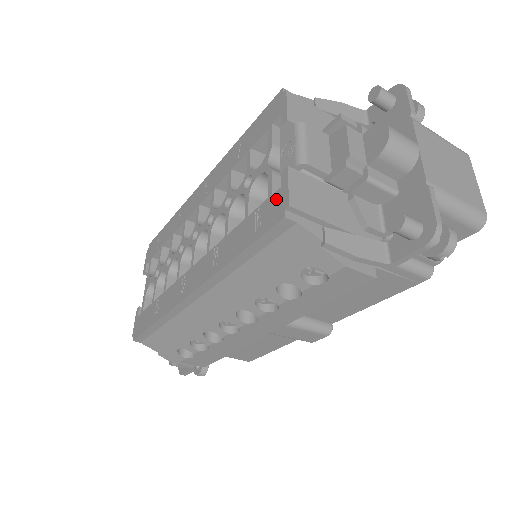
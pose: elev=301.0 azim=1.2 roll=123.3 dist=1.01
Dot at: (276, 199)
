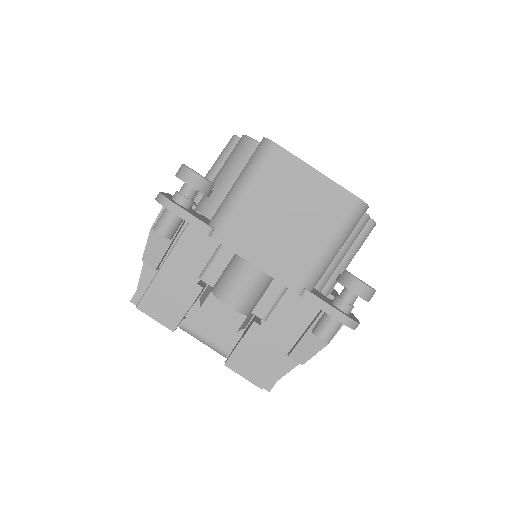
Dot at: occluded
